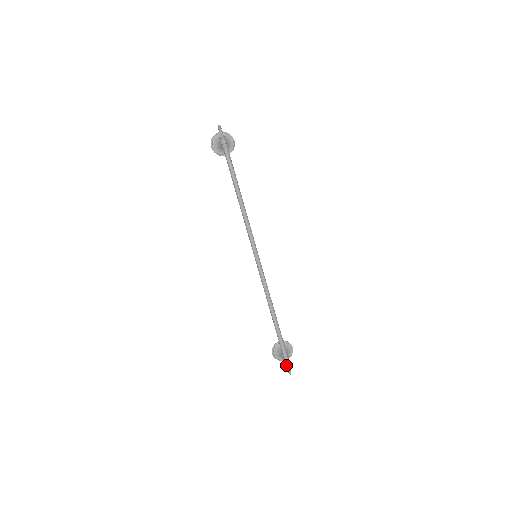
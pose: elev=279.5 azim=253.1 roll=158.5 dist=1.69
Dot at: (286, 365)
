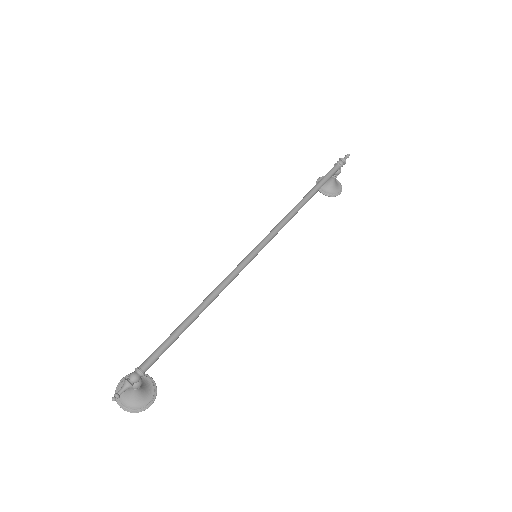
Dot at: (128, 378)
